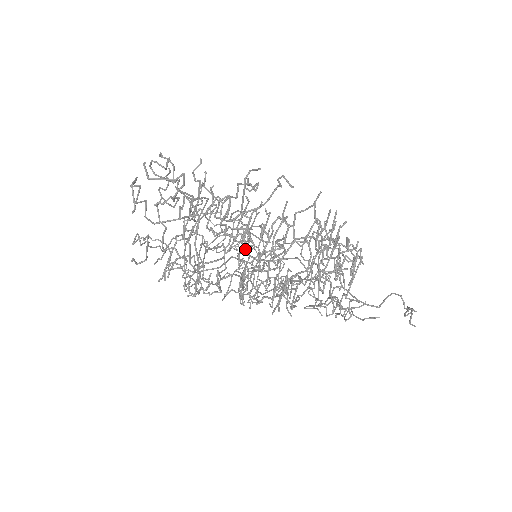
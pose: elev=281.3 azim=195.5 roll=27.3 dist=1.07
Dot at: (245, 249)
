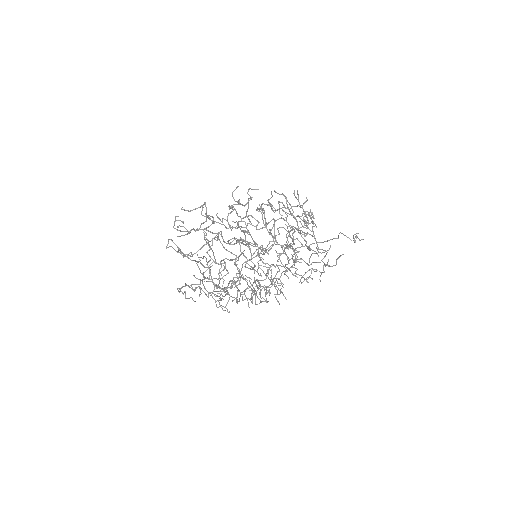
Dot at: (256, 228)
